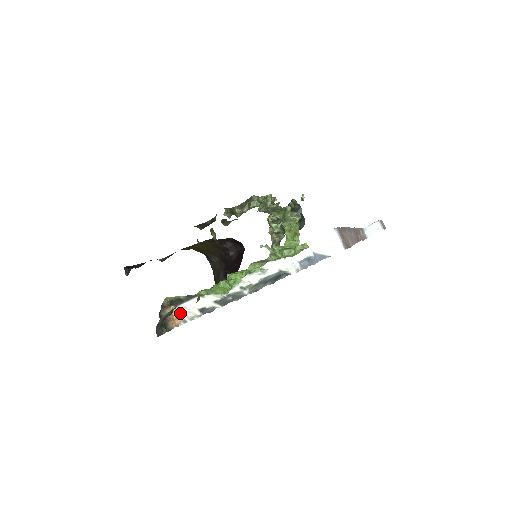
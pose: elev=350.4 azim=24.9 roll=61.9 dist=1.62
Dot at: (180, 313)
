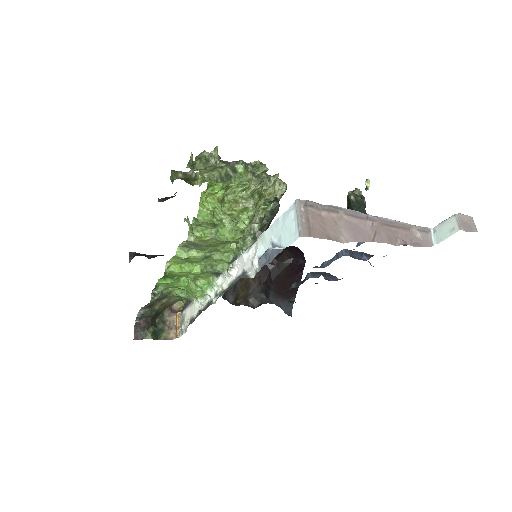
Dot at: (182, 321)
